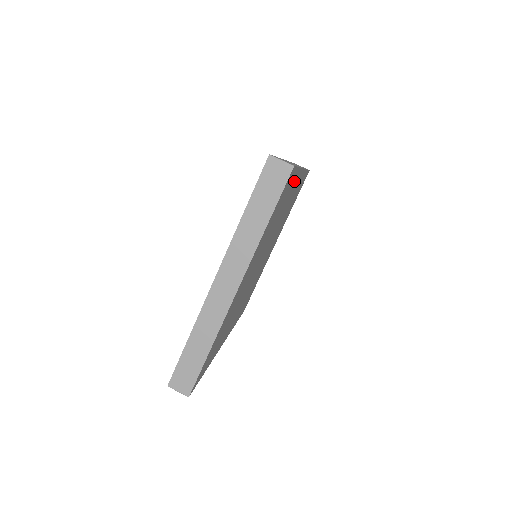
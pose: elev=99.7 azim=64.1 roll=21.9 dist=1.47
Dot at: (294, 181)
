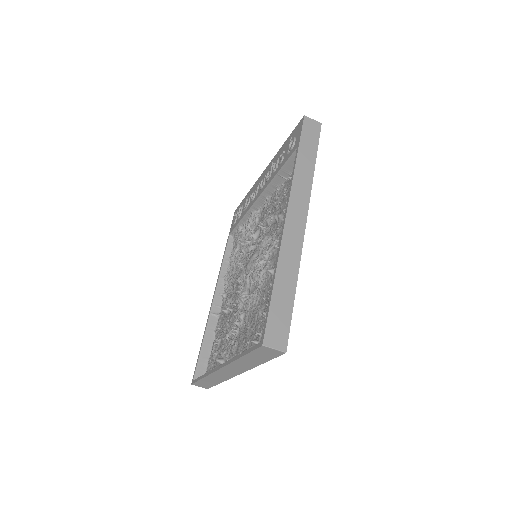
Dot at: occluded
